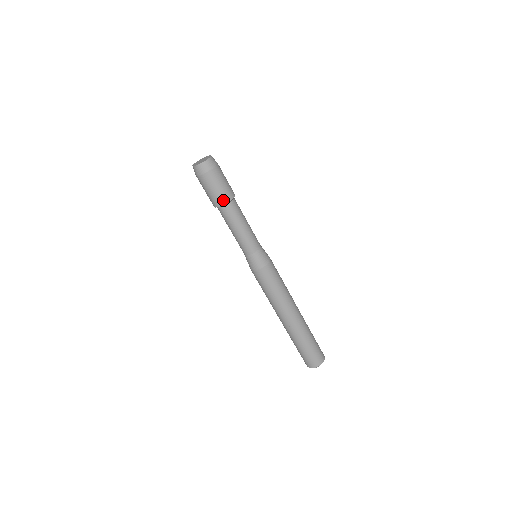
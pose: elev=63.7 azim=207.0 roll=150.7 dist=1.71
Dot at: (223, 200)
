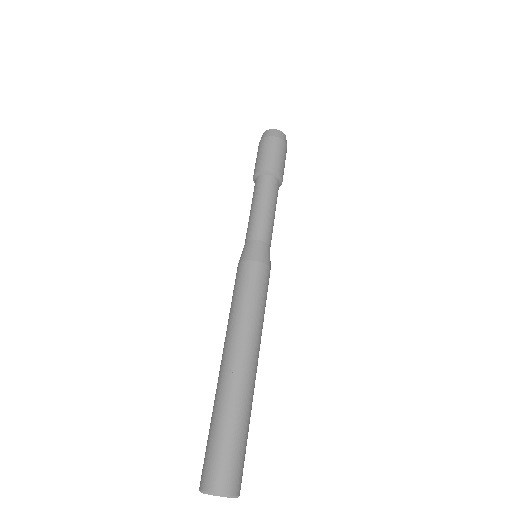
Dot at: (272, 168)
